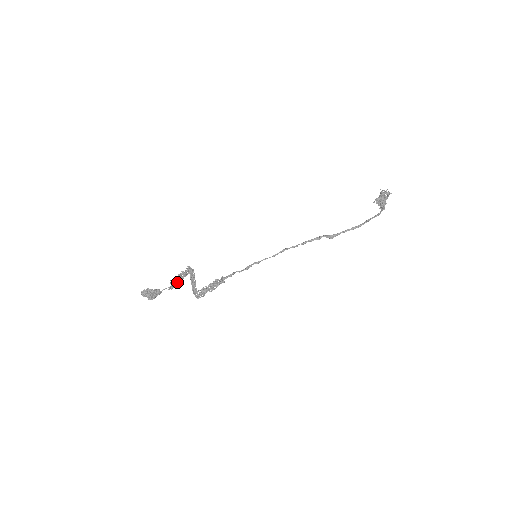
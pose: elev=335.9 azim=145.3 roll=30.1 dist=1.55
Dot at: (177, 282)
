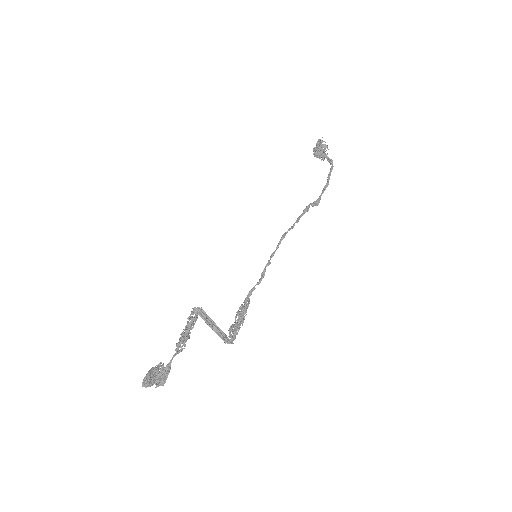
Dot at: occluded
